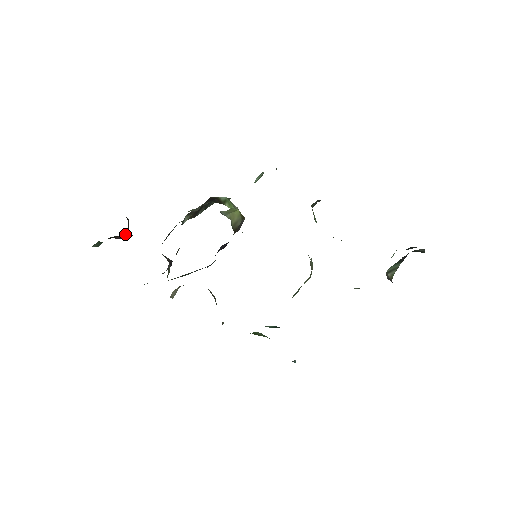
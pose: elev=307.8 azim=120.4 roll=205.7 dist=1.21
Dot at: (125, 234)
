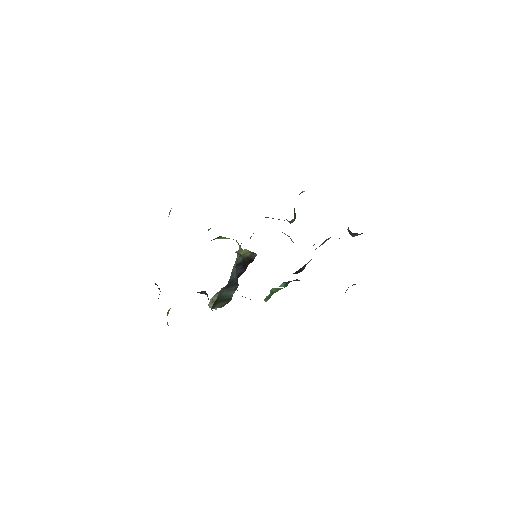
Dot at: occluded
